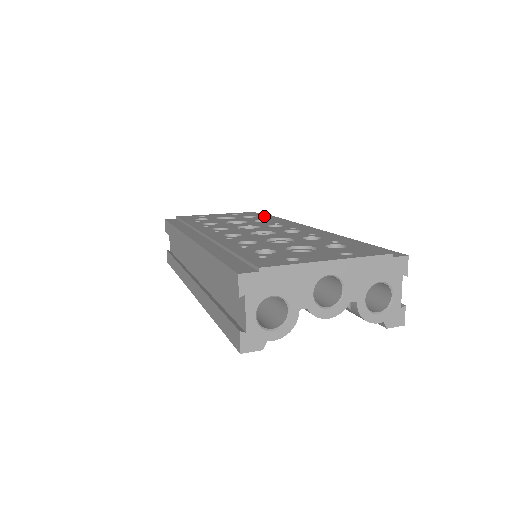
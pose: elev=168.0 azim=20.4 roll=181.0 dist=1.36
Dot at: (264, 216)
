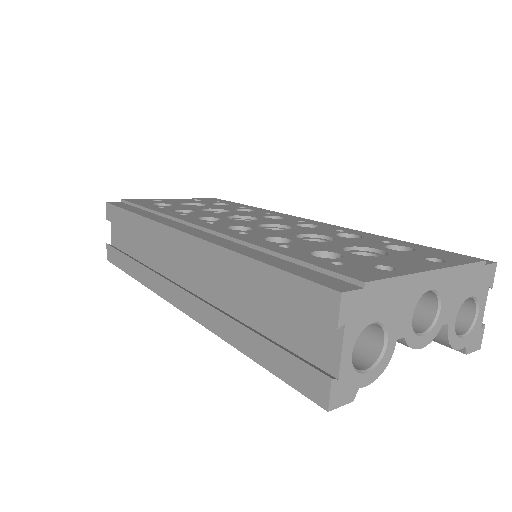
Dot at: (238, 204)
